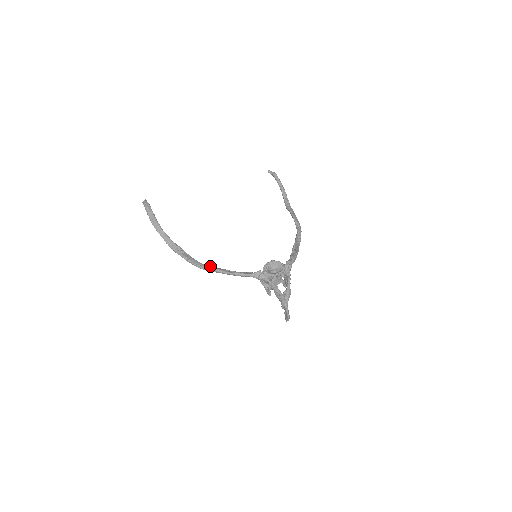
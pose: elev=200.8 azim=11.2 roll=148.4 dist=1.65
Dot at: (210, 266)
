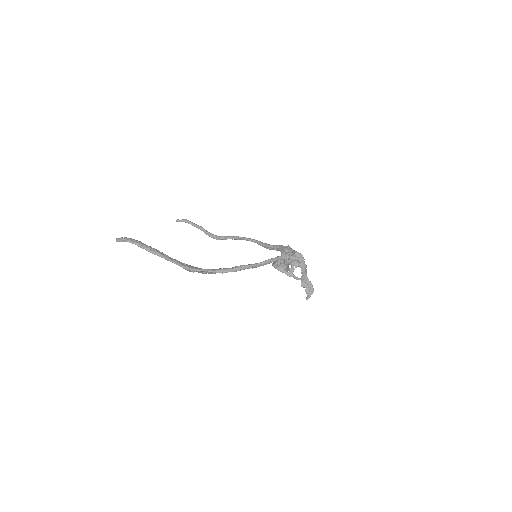
Dot at: (240, 265)
